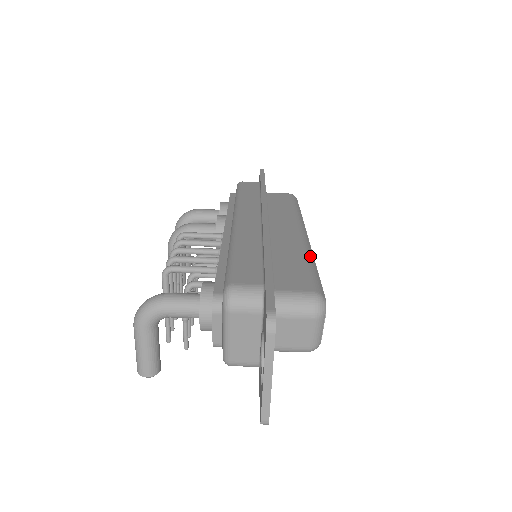
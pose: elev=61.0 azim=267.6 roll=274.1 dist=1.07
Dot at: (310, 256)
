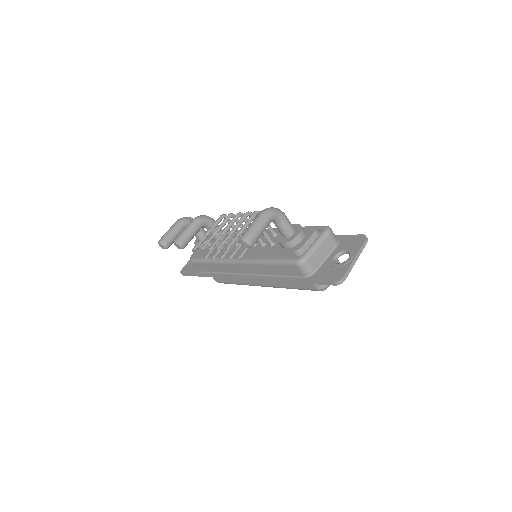
Dot at: occluded
